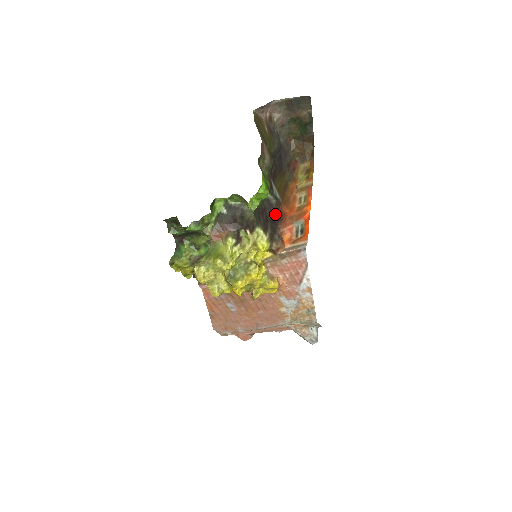
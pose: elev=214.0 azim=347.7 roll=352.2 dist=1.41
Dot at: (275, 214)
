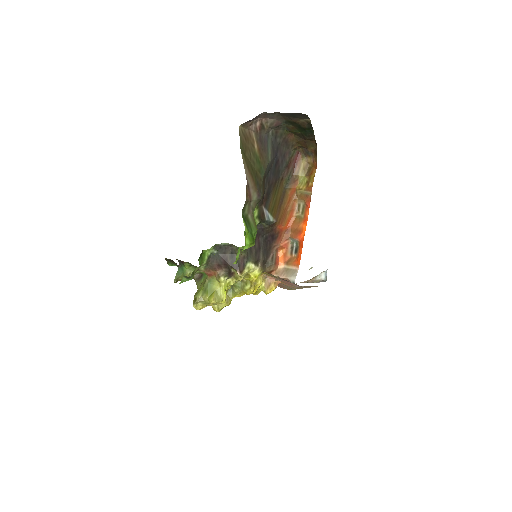
Dot at: (269, 235)
